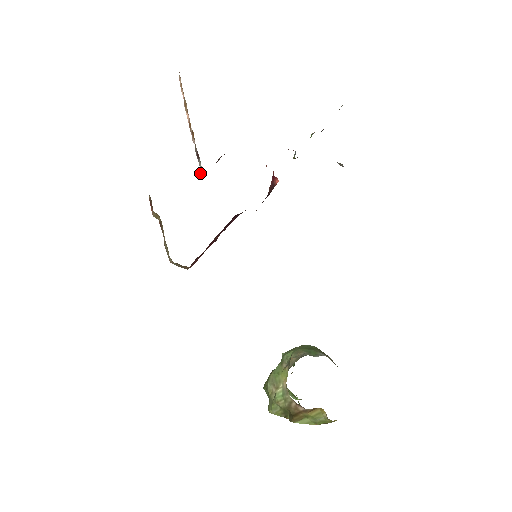
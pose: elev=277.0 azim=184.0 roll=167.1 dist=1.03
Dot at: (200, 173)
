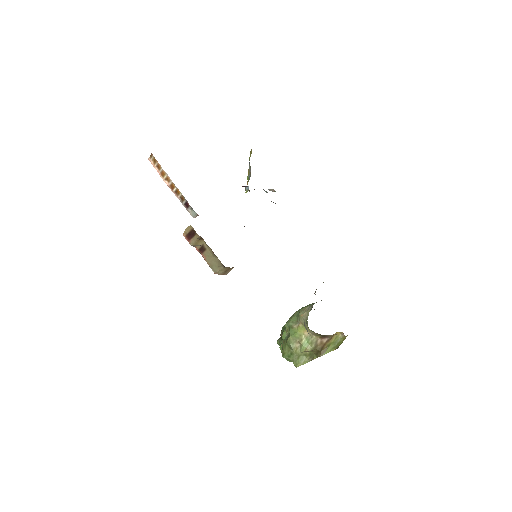
Dot at: occluded
